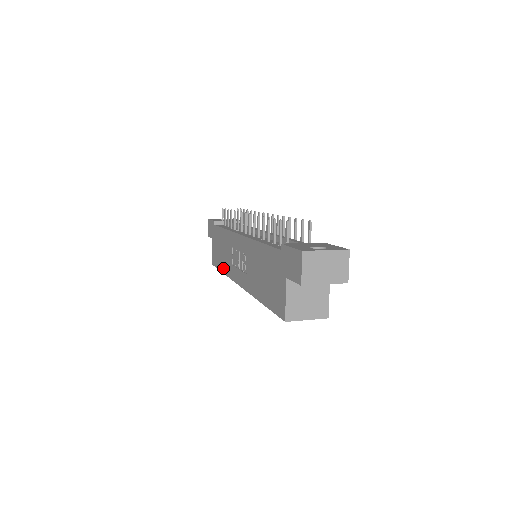
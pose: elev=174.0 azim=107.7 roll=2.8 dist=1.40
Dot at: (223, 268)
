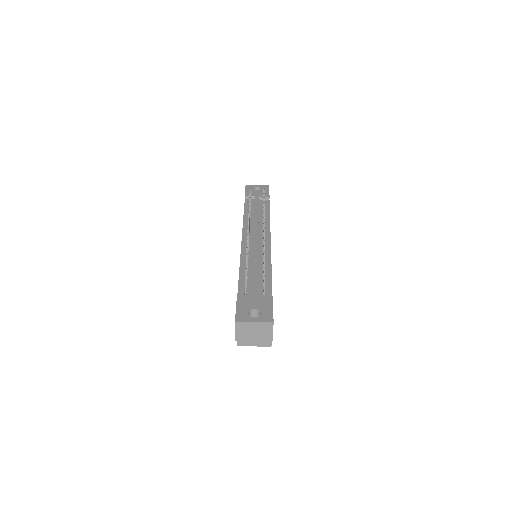
Dot at: occluded
